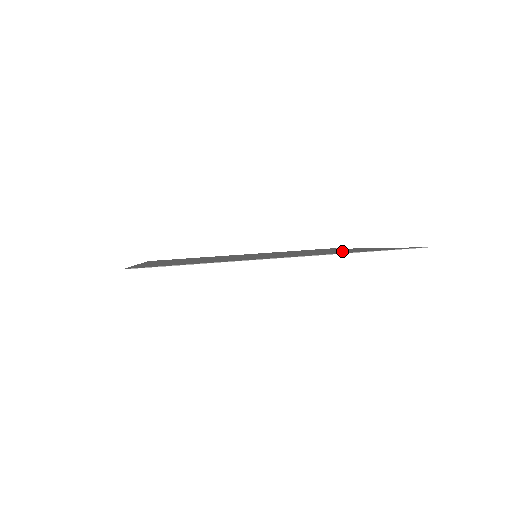
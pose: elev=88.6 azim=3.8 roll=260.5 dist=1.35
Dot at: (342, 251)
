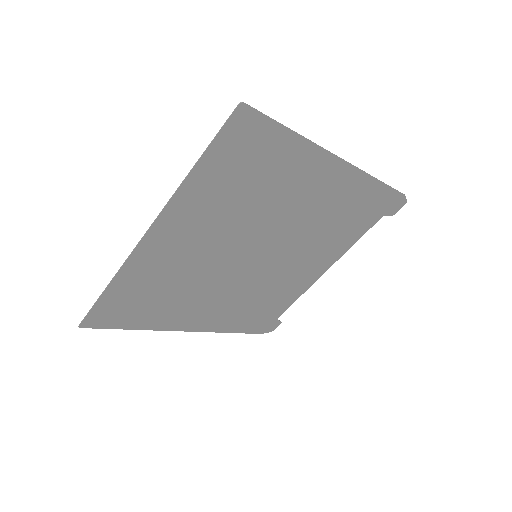
Dot at: (345, 220)
